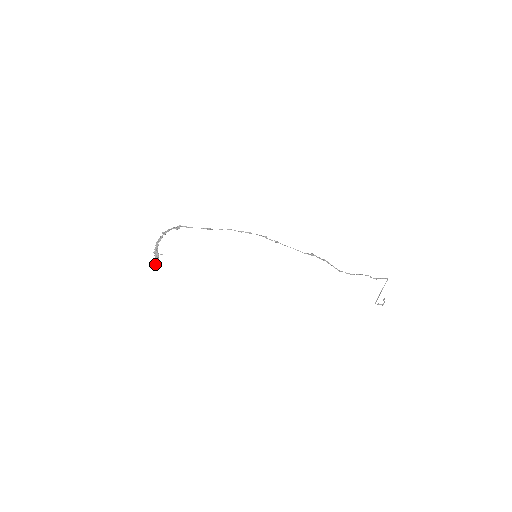
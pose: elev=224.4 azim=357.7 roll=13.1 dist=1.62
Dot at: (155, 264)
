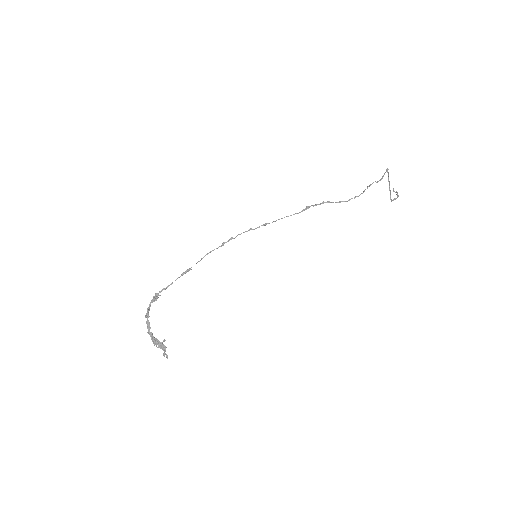
Dot at: (166, 355)
